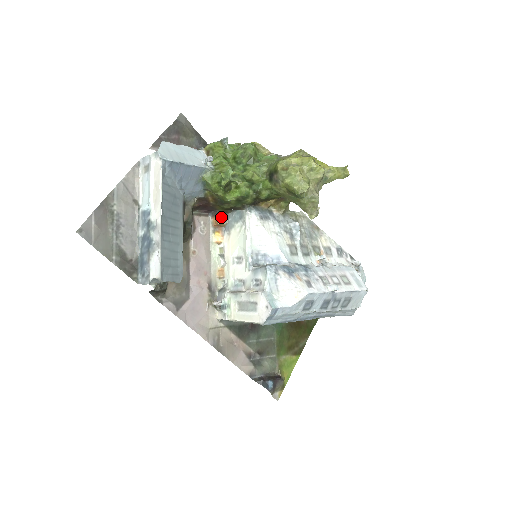
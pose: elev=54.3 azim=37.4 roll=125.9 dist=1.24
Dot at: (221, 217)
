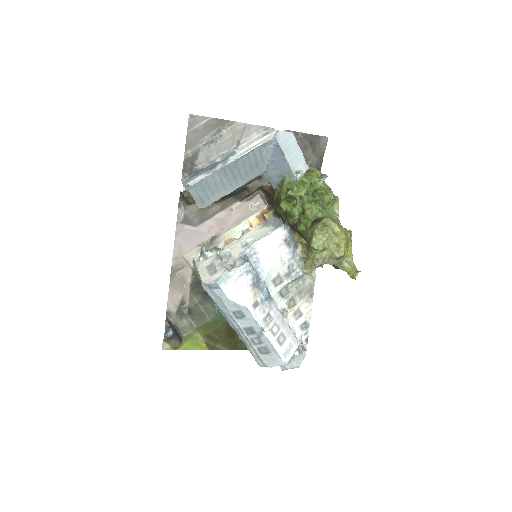
Dot at: (270, 214)
